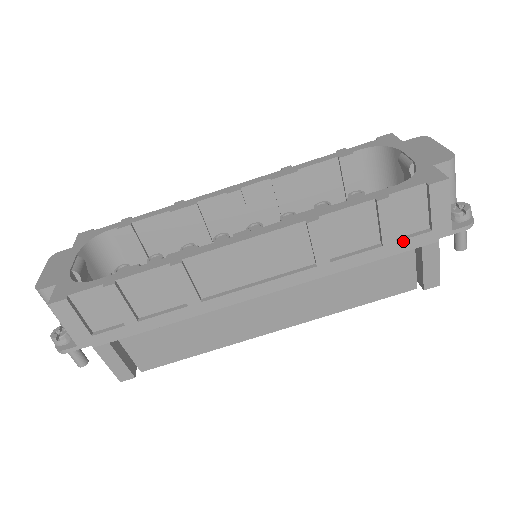
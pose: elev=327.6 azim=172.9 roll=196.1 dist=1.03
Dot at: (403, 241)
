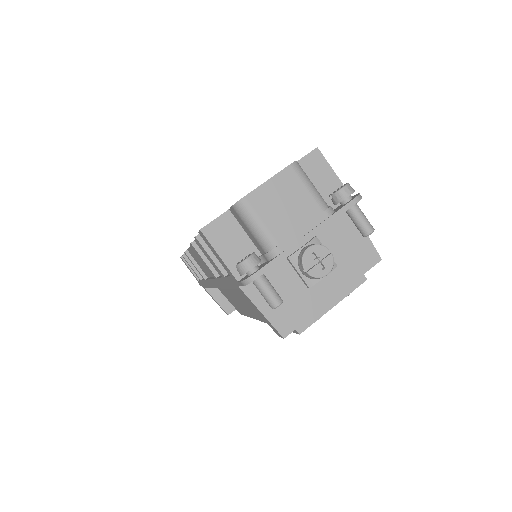
Dot at: (227, 278)
